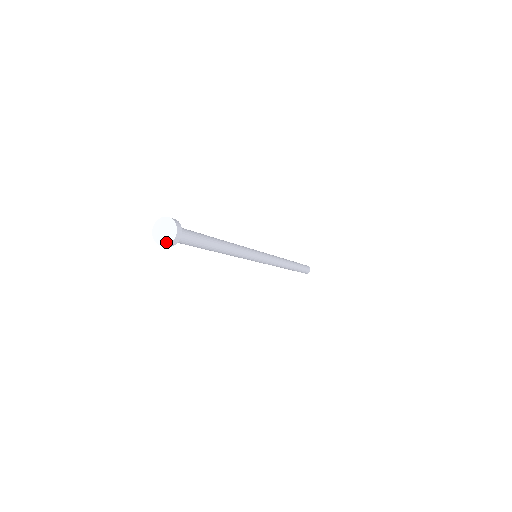
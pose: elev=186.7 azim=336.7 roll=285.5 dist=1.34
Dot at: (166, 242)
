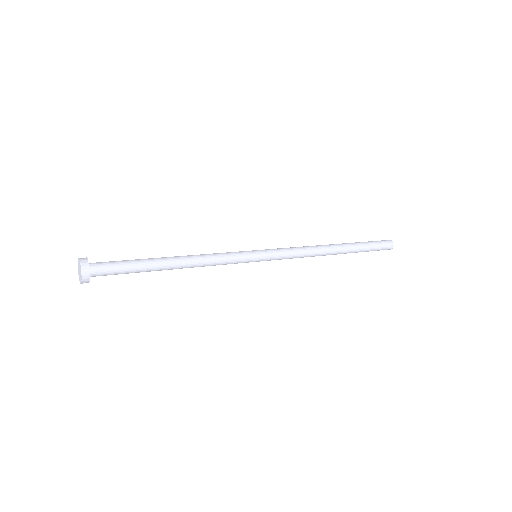
Dot at: (81, 279)
